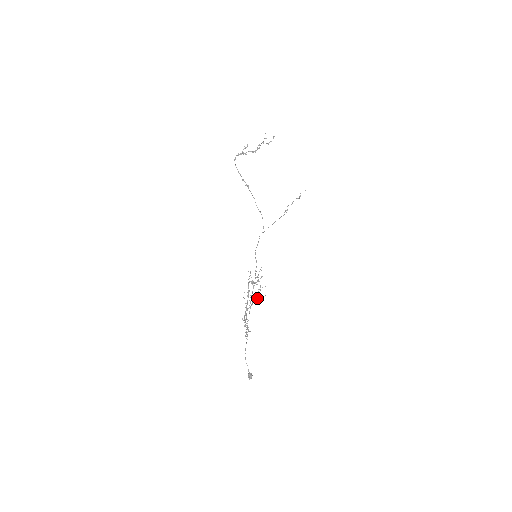
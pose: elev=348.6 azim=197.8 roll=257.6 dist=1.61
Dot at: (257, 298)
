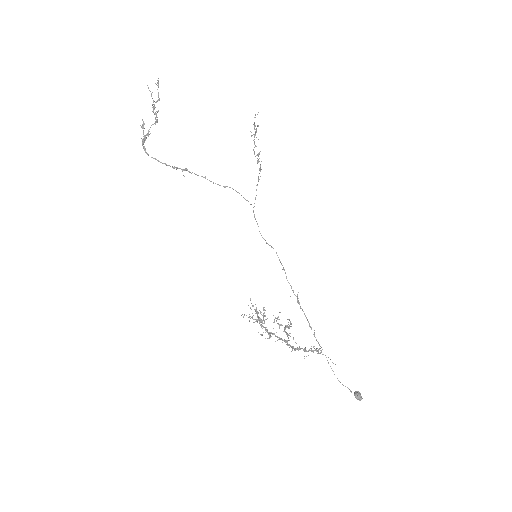
Dot at: (284, 328)
